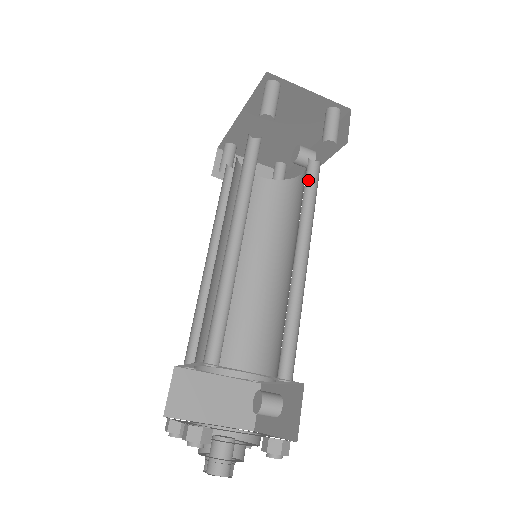
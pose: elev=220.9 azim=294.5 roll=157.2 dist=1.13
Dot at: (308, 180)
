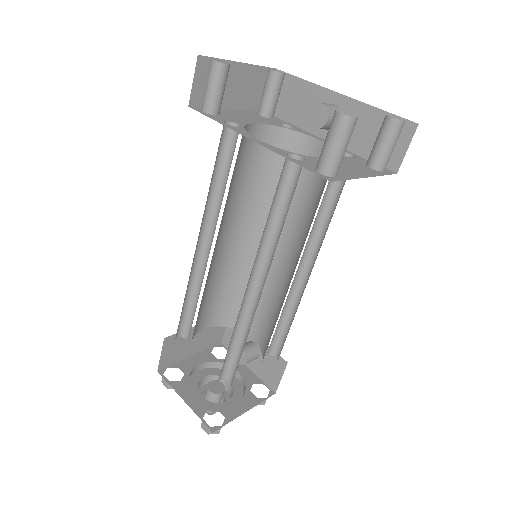
Dot at: occluded
